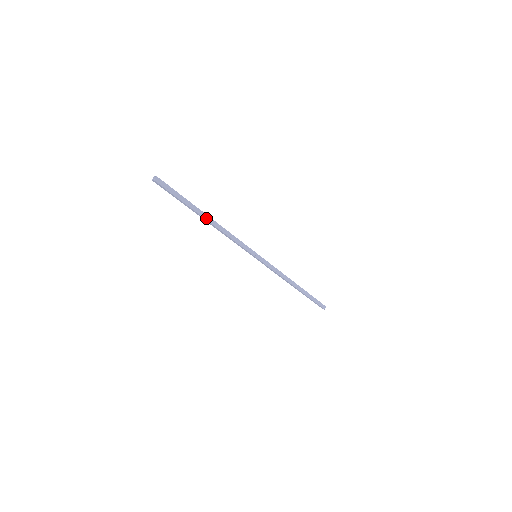
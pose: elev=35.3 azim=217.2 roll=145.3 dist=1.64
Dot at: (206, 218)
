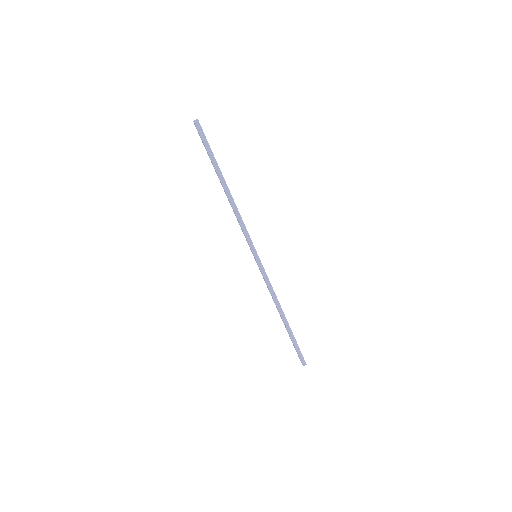
Dot at: (226, 184)
